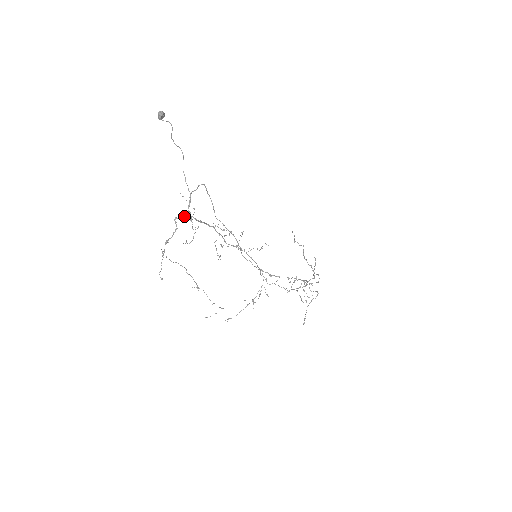
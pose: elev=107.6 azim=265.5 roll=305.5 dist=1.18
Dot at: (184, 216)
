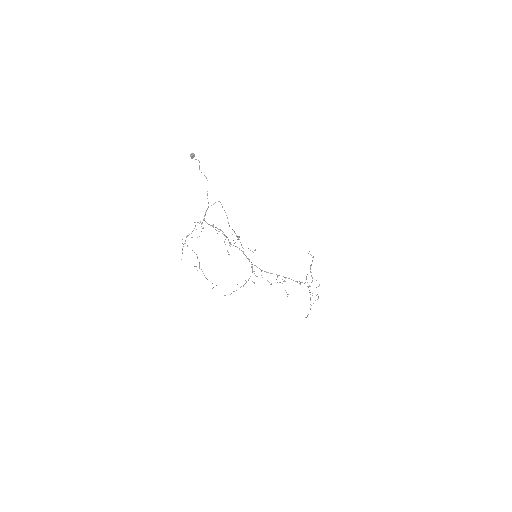
Dot at: occluded
